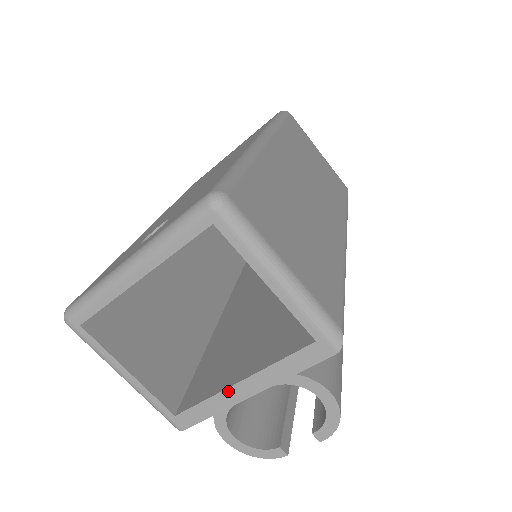
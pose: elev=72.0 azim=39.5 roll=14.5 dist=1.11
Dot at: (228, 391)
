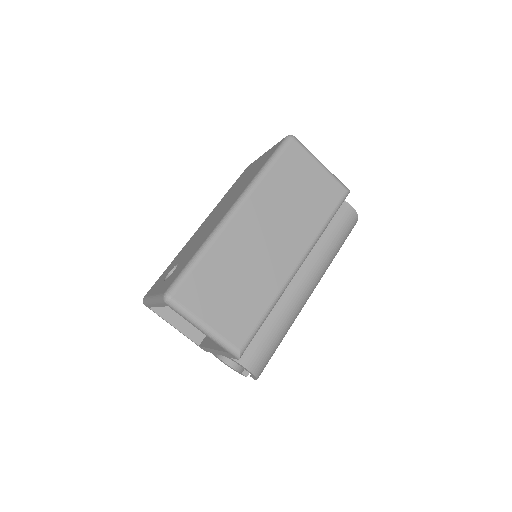
Dot at: (211, 349)
